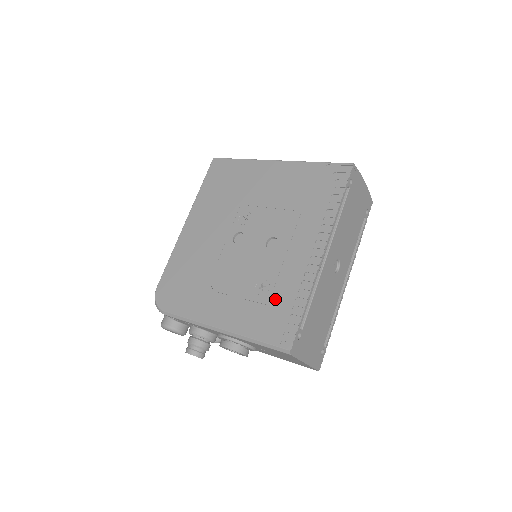
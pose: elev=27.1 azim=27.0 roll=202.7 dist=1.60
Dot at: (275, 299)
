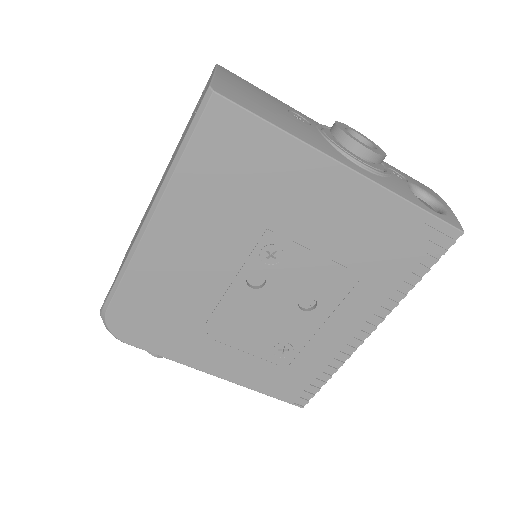
Dot at: (297, 365)
